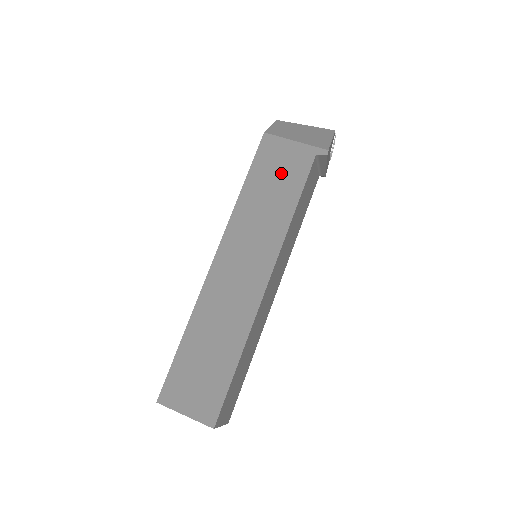
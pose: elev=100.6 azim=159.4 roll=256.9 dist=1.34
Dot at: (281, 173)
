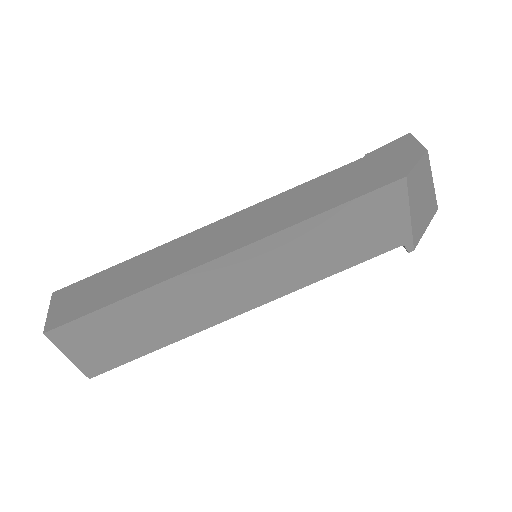
Dot at: (365, 233)
